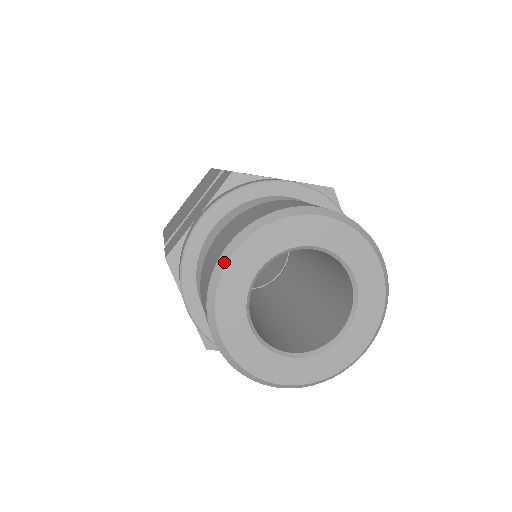
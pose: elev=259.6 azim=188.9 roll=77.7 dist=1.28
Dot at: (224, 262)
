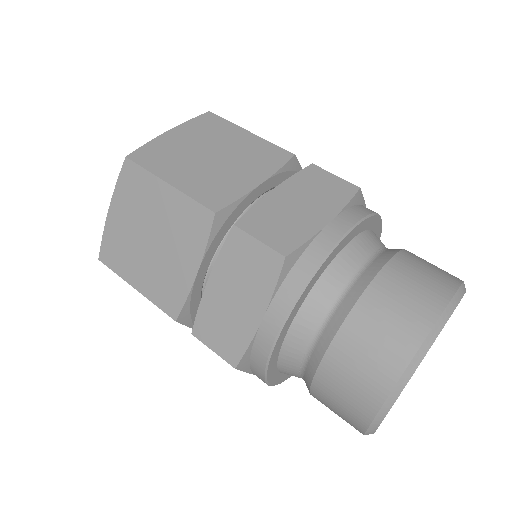
Dot at: (444, 323)
